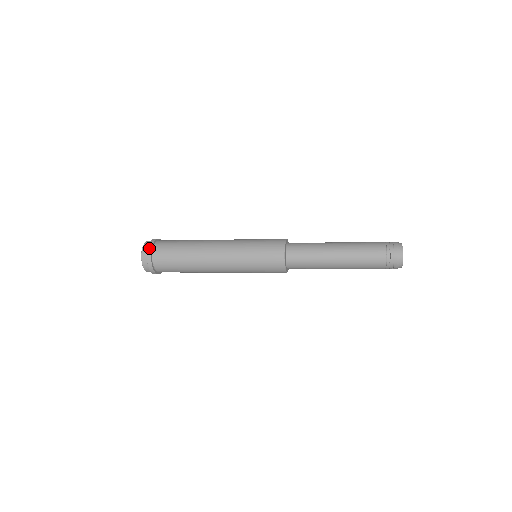
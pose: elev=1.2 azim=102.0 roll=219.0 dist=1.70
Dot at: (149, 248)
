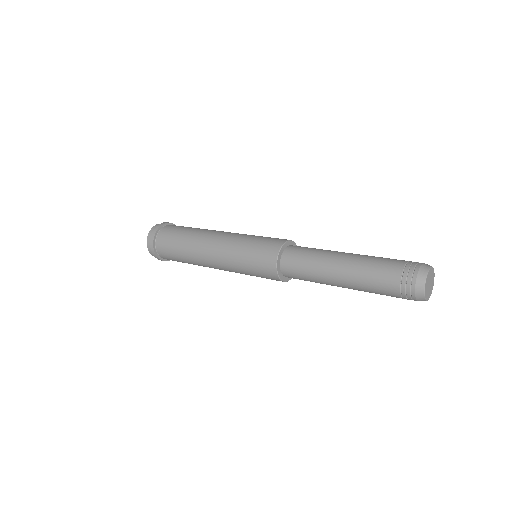
Dot at: (153, 232)
